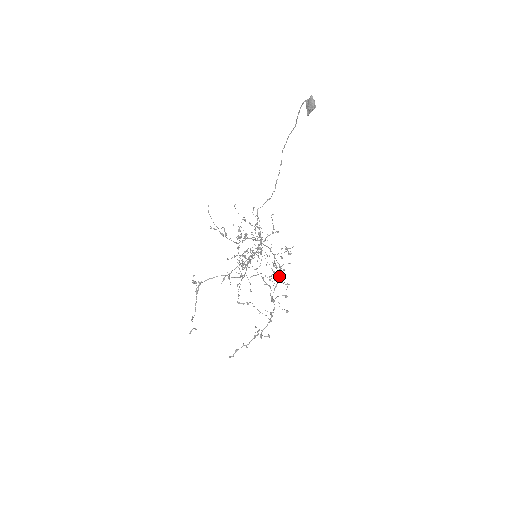
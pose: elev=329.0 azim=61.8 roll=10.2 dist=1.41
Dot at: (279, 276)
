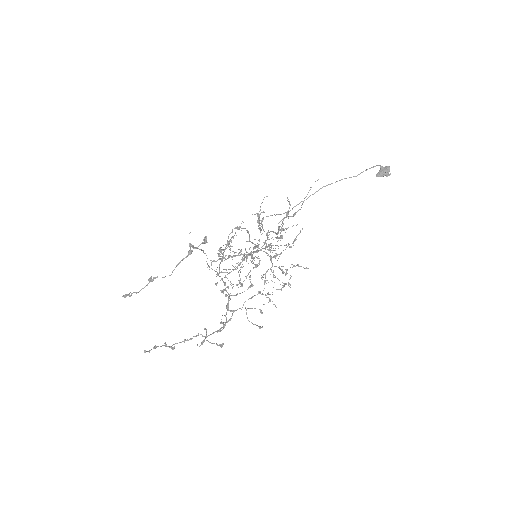
Dot at: occluded
